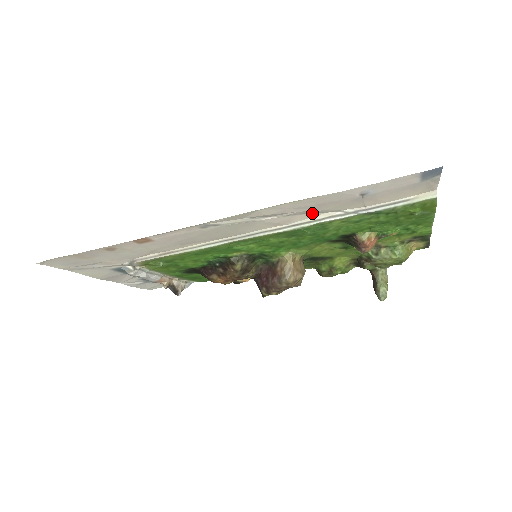
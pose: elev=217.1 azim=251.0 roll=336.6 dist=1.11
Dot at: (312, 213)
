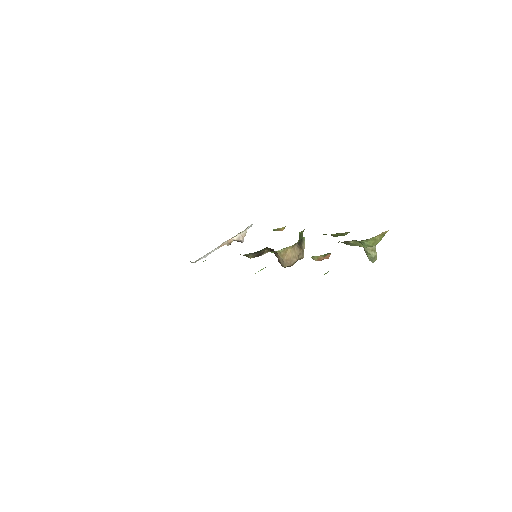
Dot at: occluded
